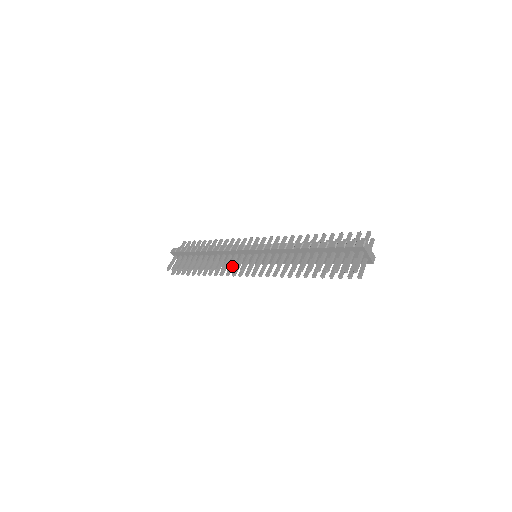
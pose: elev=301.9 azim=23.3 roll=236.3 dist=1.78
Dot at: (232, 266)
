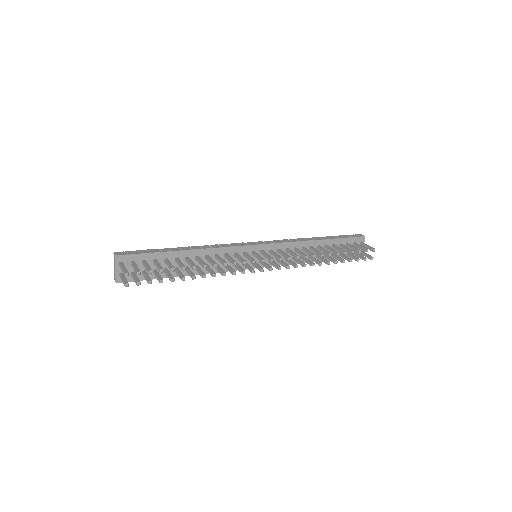
Dot at: occluded
